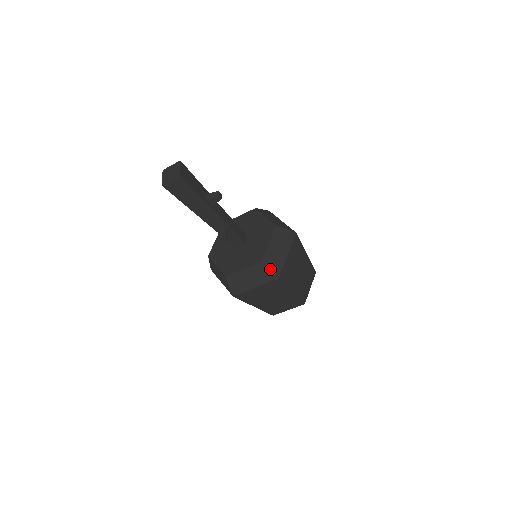
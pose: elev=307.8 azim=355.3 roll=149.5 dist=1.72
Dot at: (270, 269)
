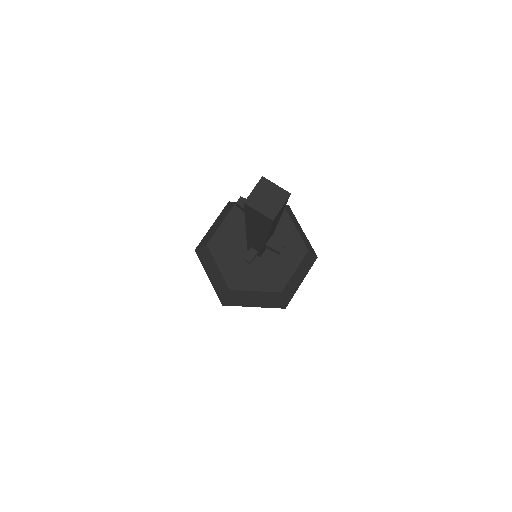
Dot at: (312, 253)
